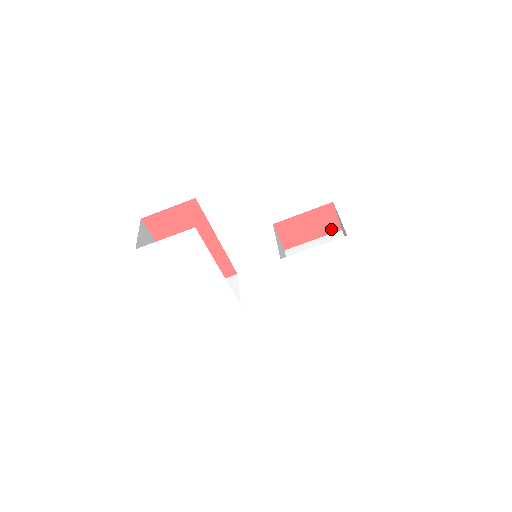
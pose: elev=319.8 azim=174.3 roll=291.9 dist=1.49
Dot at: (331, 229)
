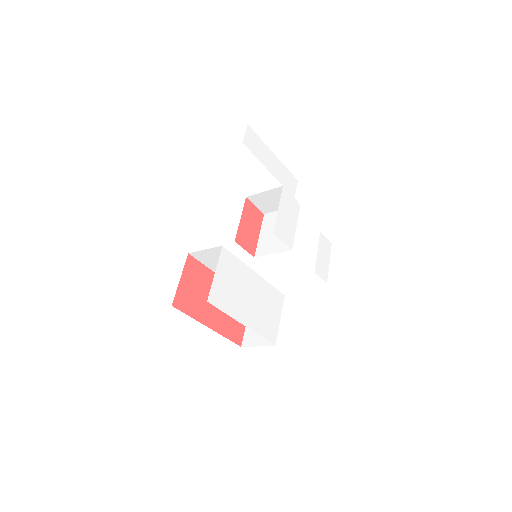
Dot at: (260, 218)
